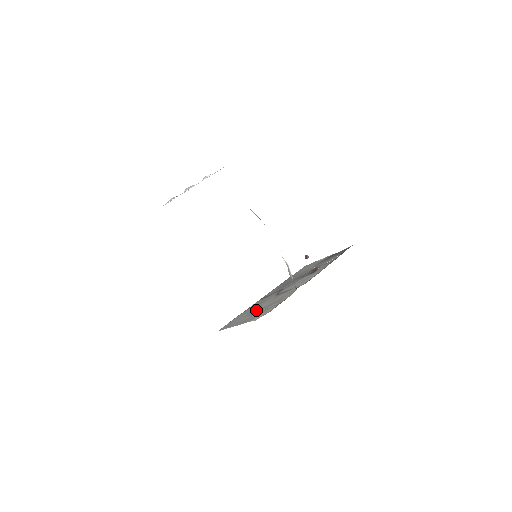
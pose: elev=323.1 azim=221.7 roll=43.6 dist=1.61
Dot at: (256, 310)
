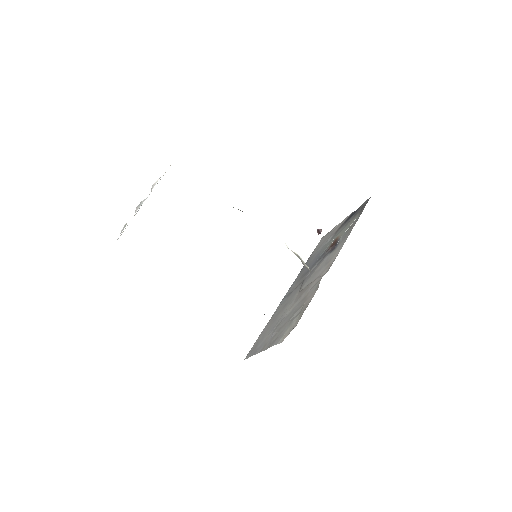
Dot at: (280, 321)
